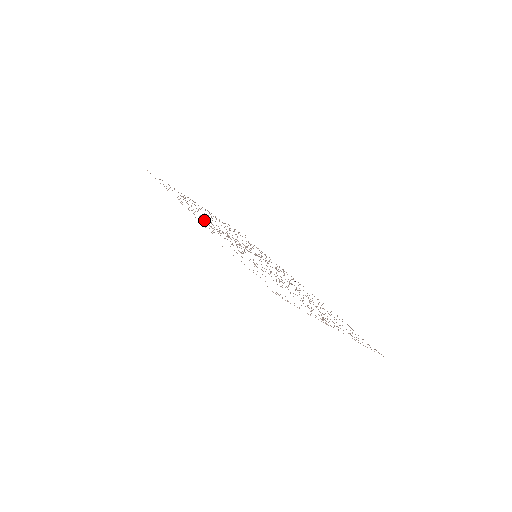
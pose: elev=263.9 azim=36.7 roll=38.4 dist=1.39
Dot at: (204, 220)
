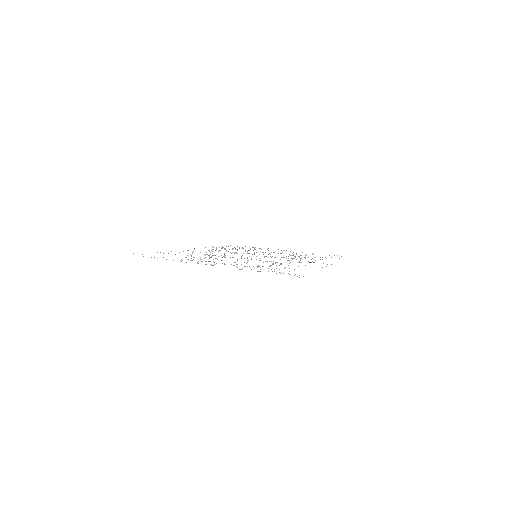
Dot at: occluded
